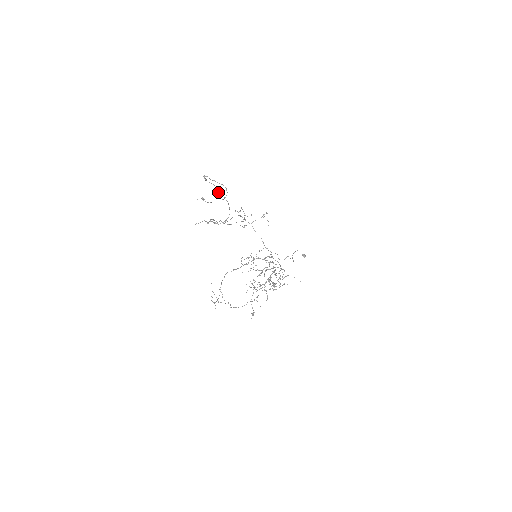
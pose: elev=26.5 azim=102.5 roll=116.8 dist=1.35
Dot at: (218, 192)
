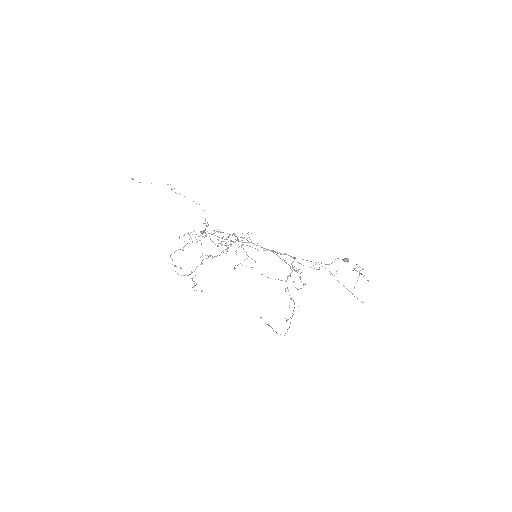
Dot at: occluded
